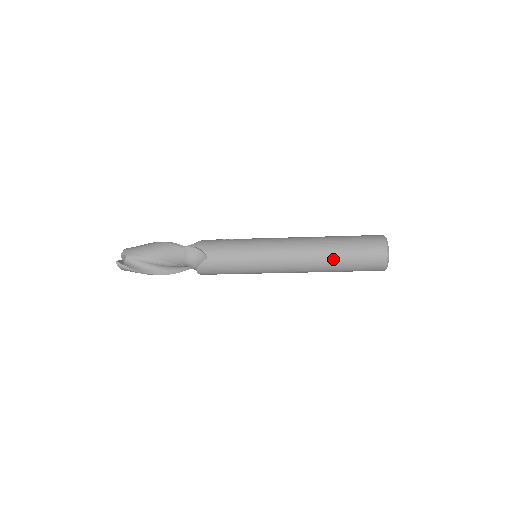
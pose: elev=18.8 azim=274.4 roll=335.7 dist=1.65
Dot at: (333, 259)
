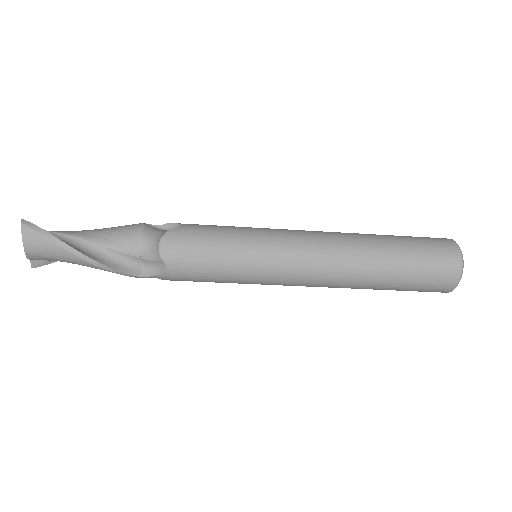
Dot at: (379, 240)
